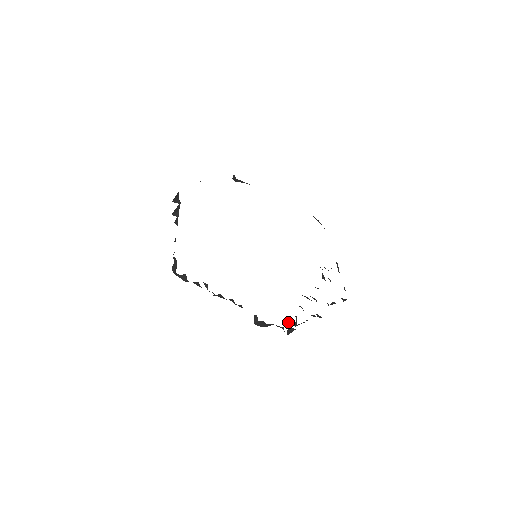
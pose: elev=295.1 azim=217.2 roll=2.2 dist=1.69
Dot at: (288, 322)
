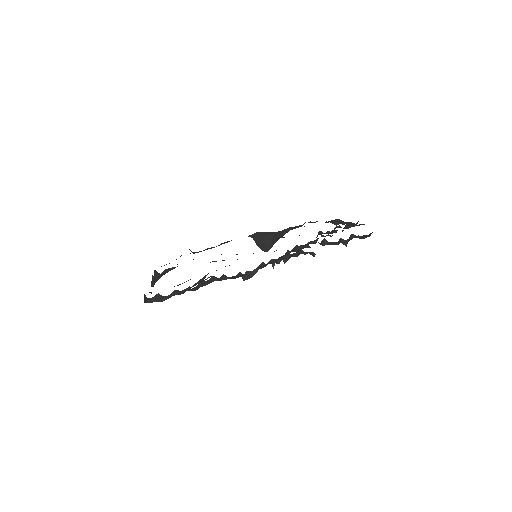
Dot at: occluded
